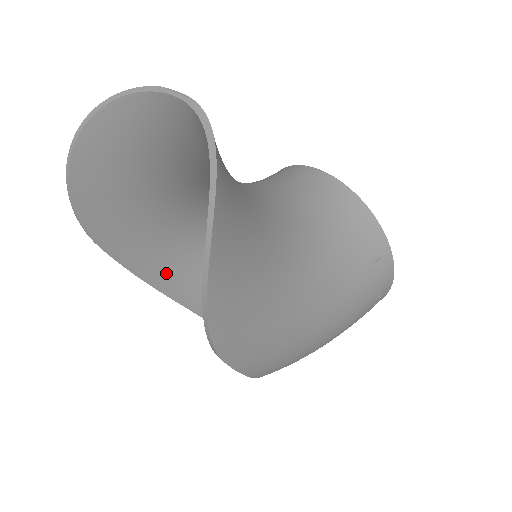
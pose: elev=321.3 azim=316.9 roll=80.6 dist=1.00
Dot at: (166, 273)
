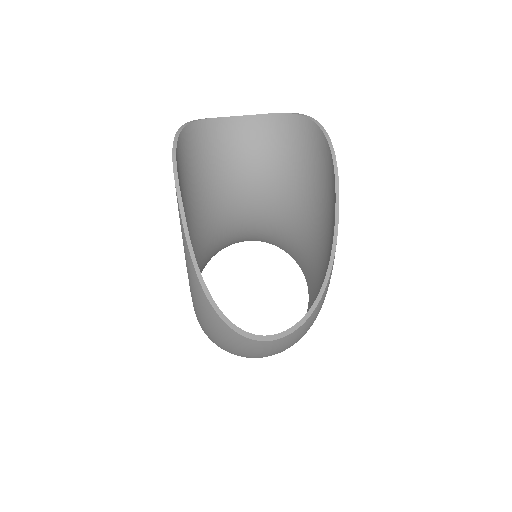
Dot at: occluded
